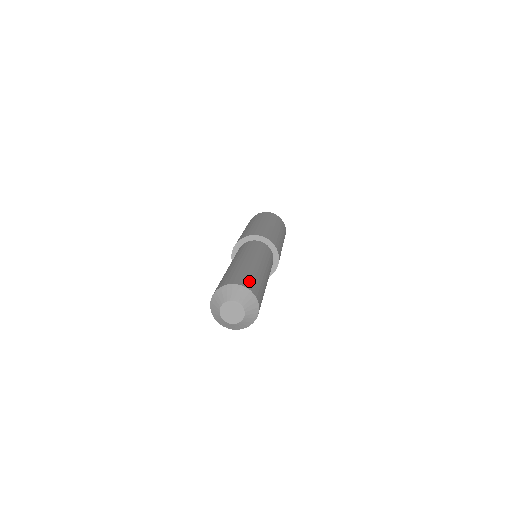
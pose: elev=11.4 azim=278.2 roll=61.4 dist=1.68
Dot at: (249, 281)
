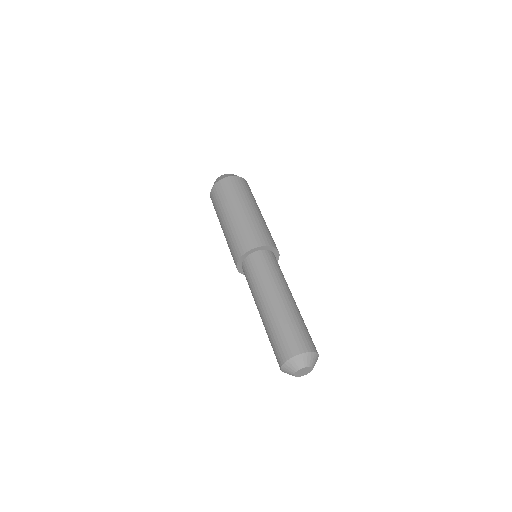
Dot at: (312, 341)
